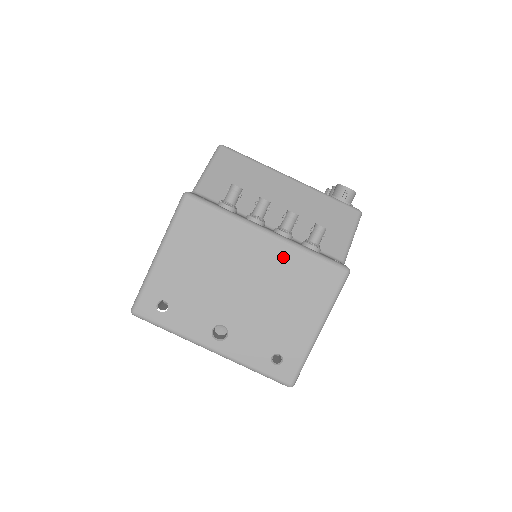
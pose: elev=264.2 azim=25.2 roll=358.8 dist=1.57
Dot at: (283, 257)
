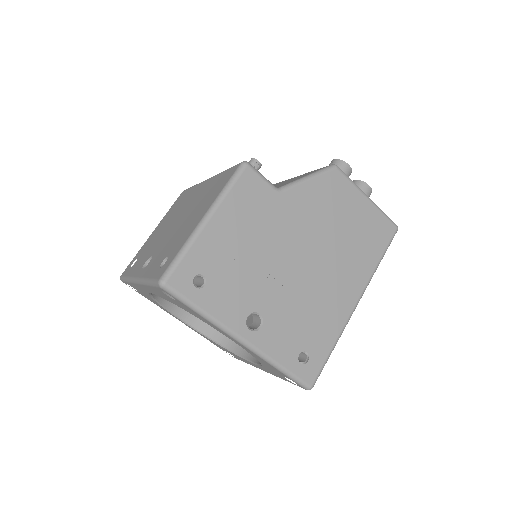
Dot at: (208, 186)
